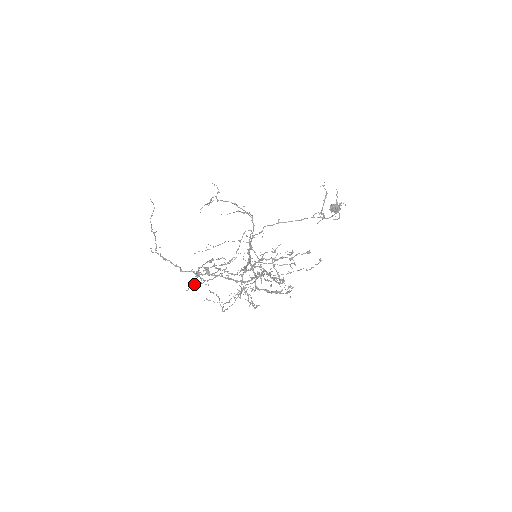
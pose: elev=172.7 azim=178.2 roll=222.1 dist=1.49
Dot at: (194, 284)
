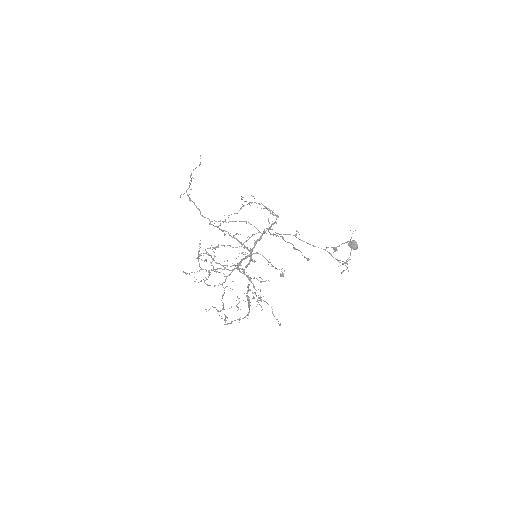
Dot at: (186, 273)
